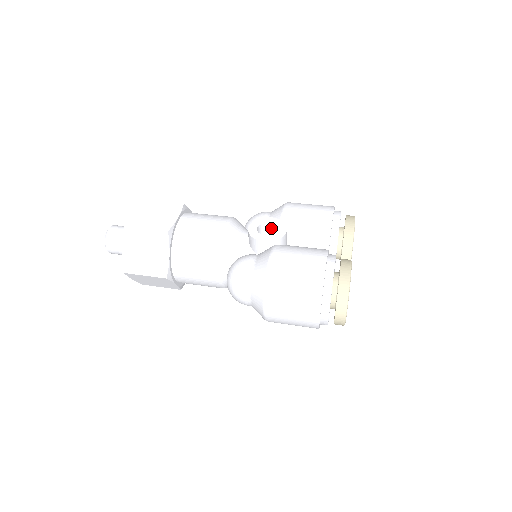
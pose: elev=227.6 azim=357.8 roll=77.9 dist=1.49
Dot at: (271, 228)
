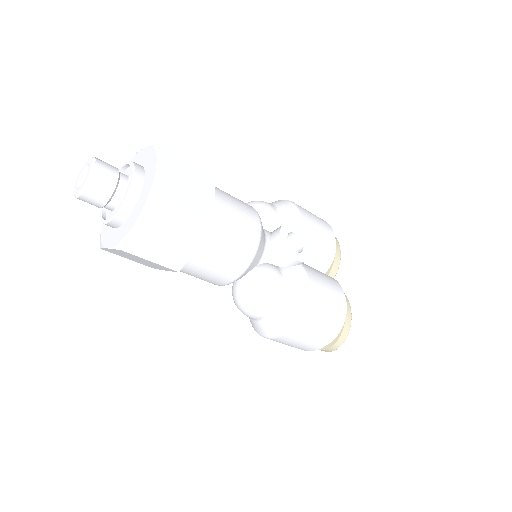
Dot at: (290, 237)
